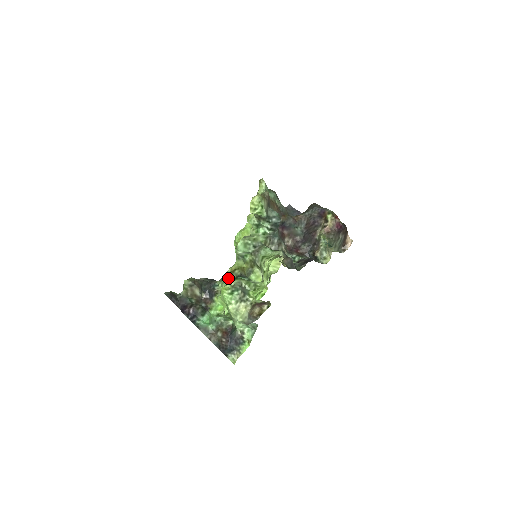
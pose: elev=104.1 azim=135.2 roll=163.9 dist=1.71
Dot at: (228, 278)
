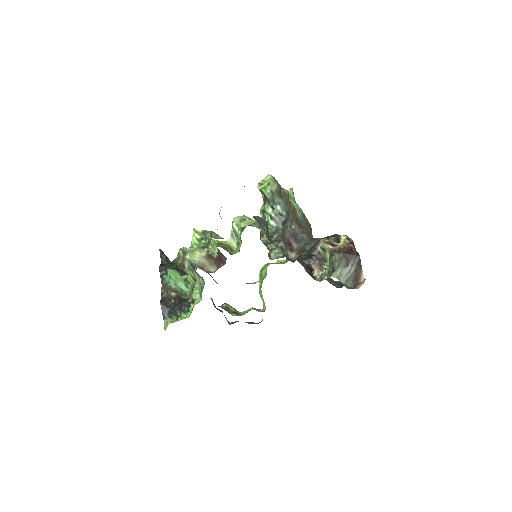
Dot at: occluded
